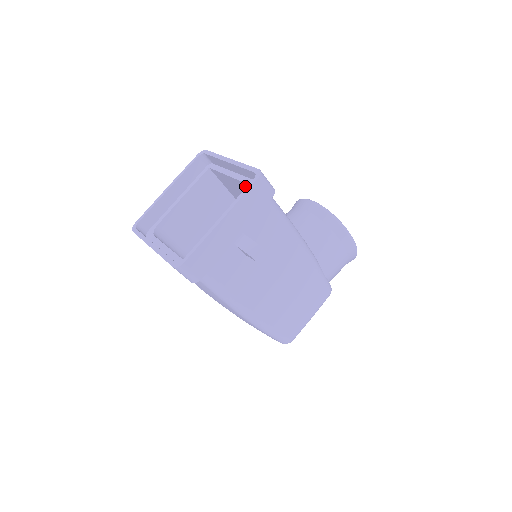
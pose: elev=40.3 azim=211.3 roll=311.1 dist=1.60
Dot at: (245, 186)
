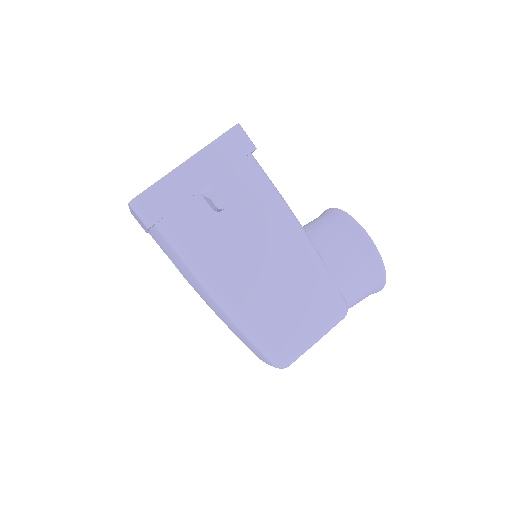
Dot at: occluded
